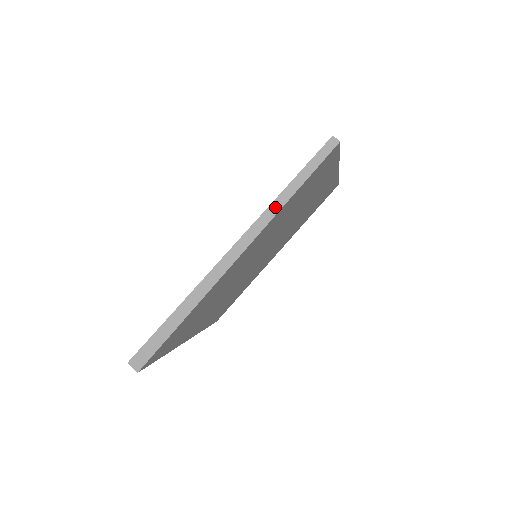
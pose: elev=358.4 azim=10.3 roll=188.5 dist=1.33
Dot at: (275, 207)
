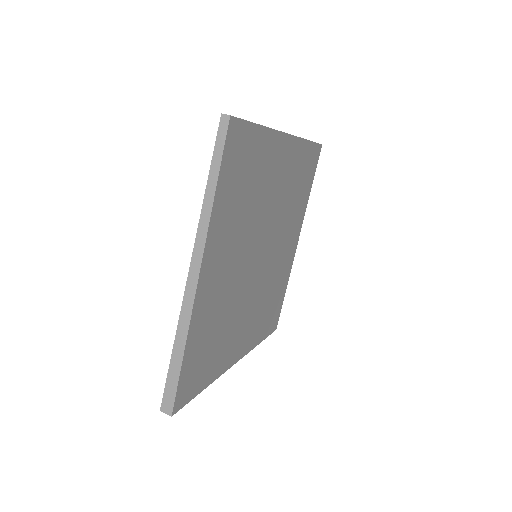
Dot at: (206, 209)
